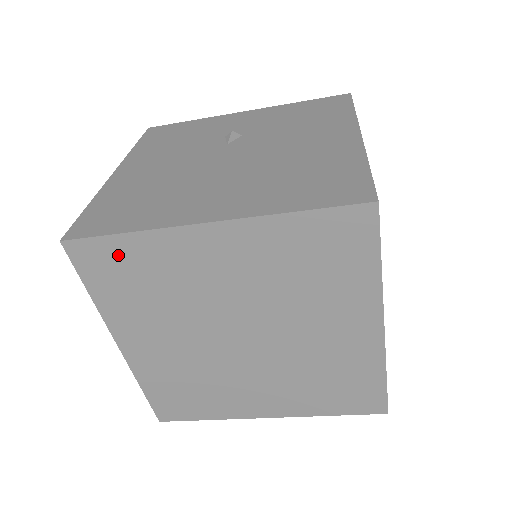
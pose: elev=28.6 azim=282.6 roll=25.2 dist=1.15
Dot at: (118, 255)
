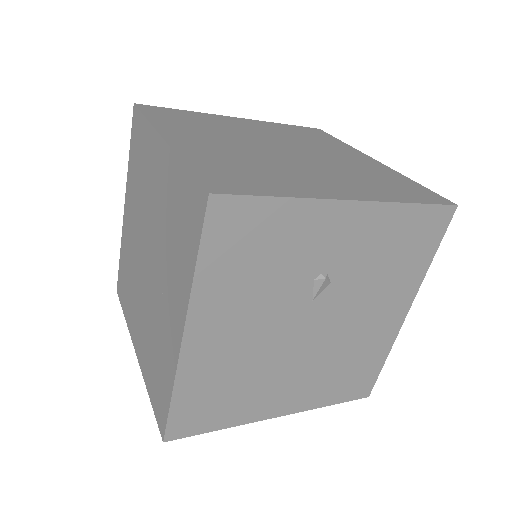
Dot at: occluded
